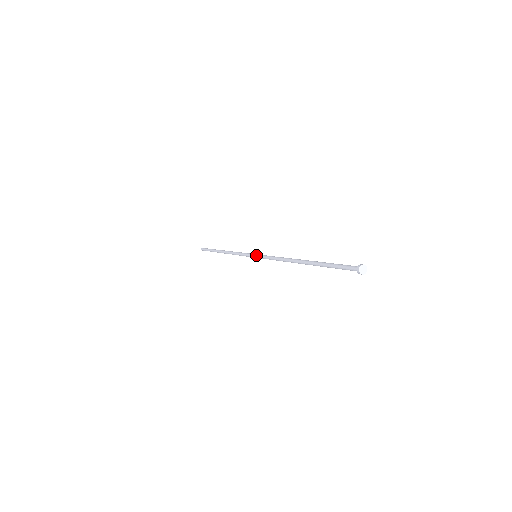
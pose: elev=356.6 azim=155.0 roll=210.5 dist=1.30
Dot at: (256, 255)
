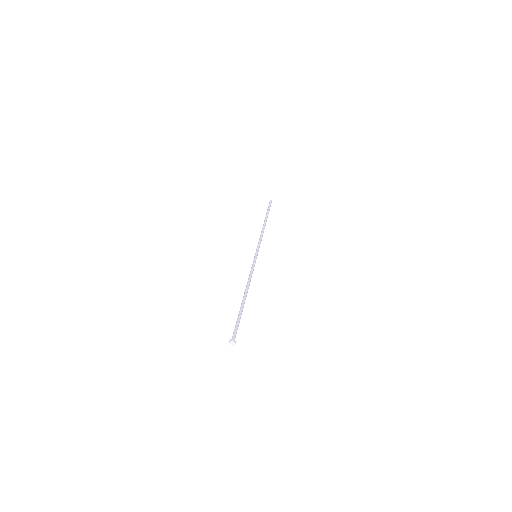
Dot at: (255, 256)
